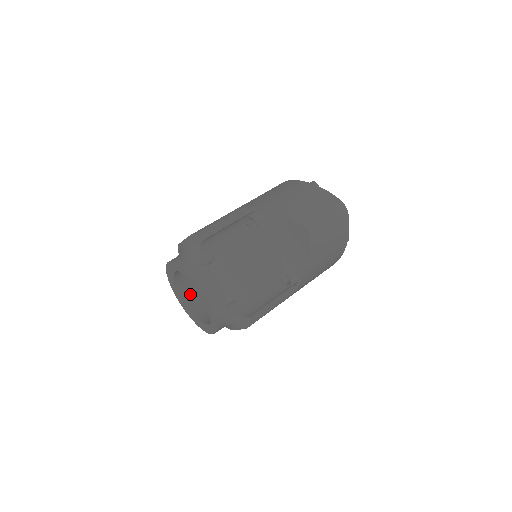
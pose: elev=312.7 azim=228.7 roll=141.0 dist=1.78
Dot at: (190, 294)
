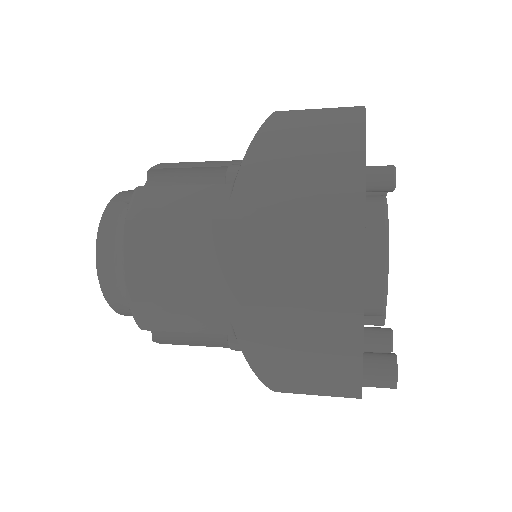
Dot at: occluded
